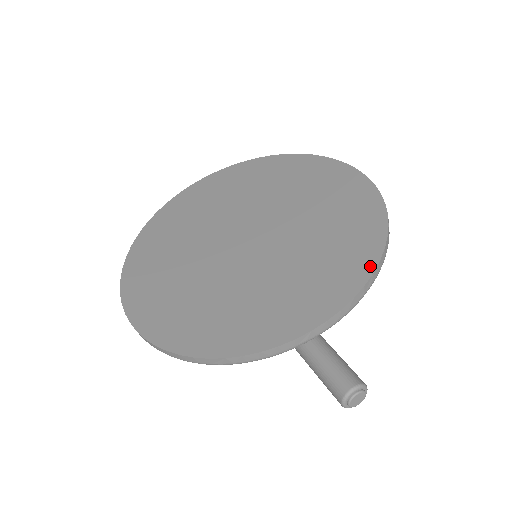
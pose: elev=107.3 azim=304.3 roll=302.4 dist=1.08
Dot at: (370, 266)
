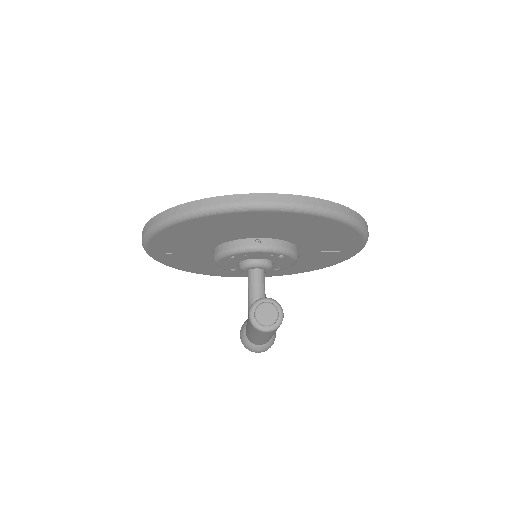
Dot at: (319, 201)
